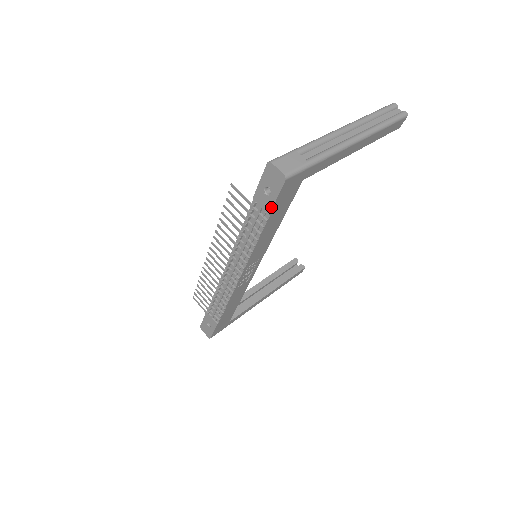
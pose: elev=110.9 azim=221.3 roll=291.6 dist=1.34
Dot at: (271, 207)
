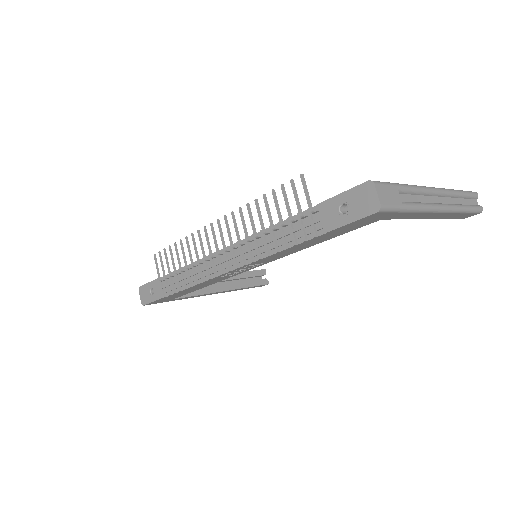
Dot at: (335, 227)
